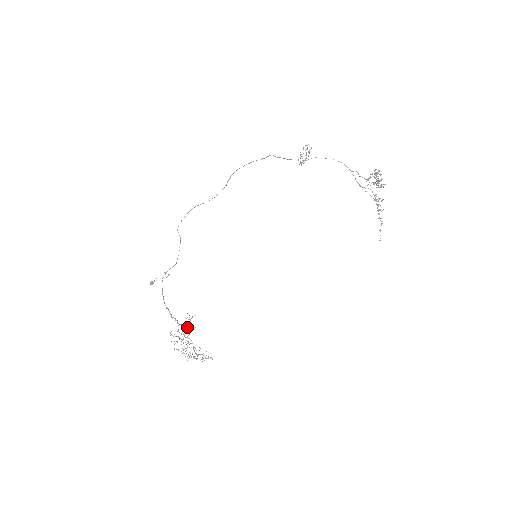
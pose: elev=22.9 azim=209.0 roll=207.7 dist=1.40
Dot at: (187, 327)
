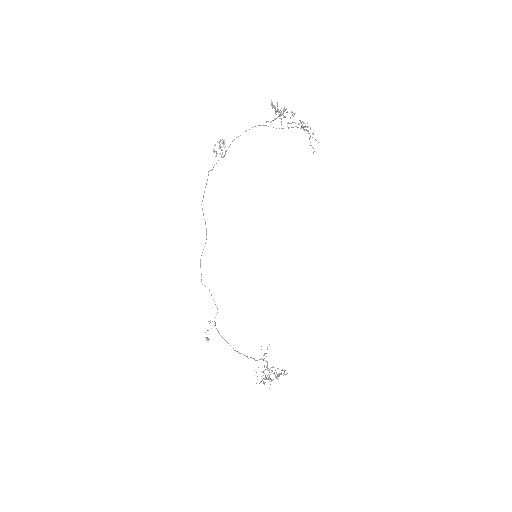
Dot at: (264, 358)
